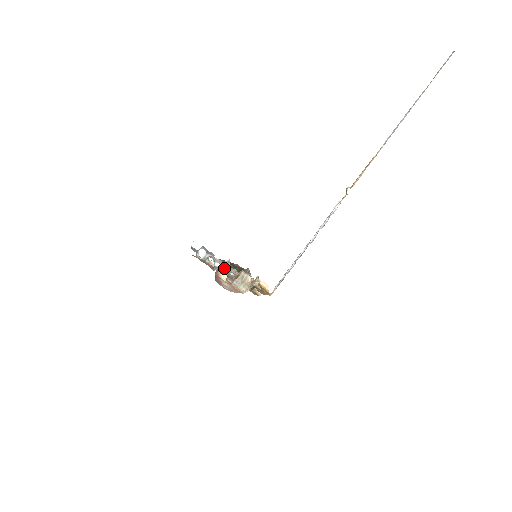
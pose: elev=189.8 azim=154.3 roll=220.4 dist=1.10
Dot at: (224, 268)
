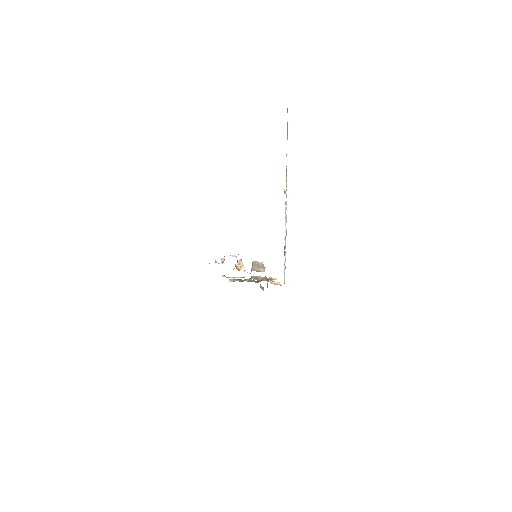
Dot at: (239, 264)
